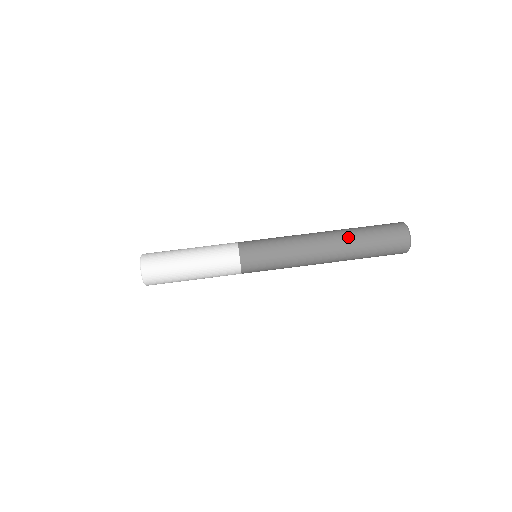
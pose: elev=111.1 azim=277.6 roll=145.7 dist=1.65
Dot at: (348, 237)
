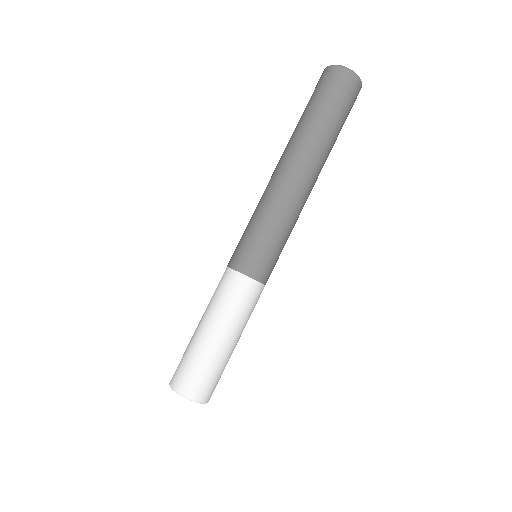
Dot at: (302, 138)
